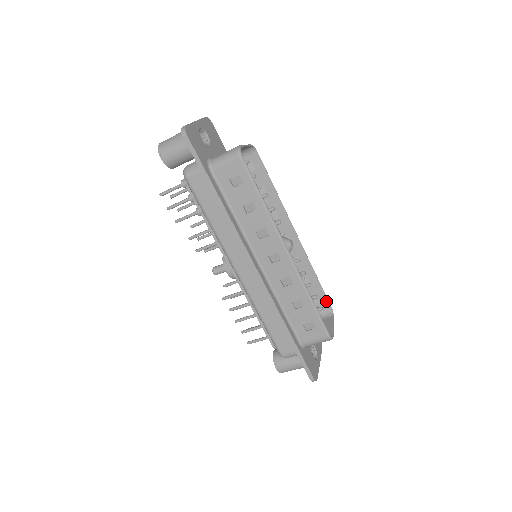
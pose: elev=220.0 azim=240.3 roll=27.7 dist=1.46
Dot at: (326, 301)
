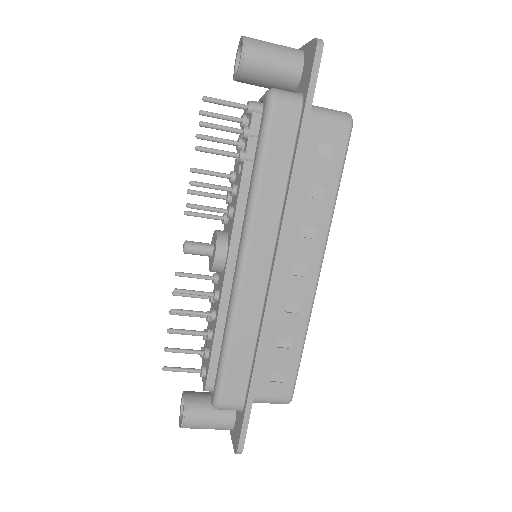
Dot at: occluded
